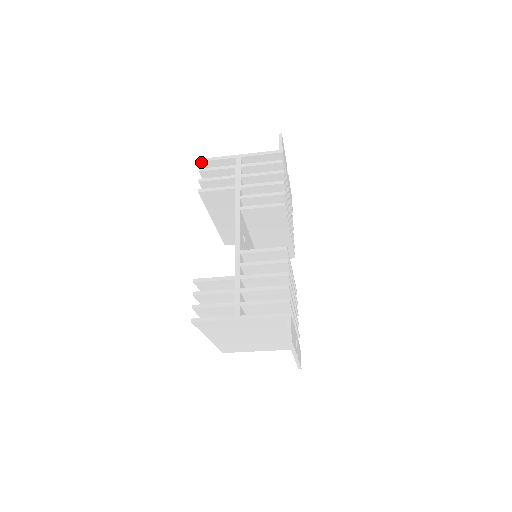
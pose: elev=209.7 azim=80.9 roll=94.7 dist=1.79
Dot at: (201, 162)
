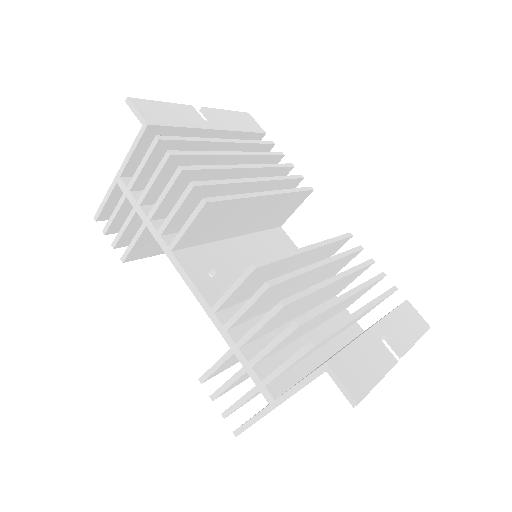
Dot at: (98, 220)
